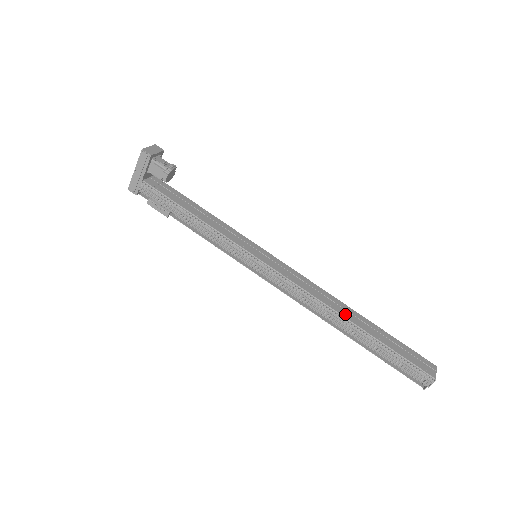
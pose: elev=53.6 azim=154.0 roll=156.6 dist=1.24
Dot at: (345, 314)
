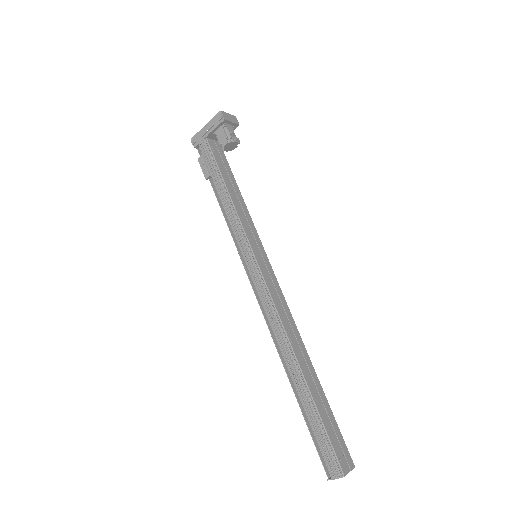
Dot at: (299, 356)
